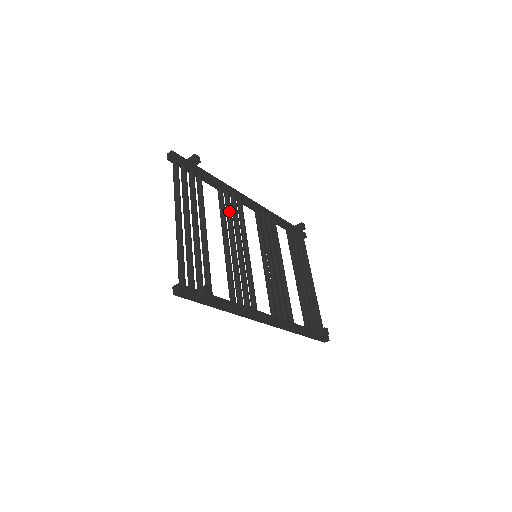
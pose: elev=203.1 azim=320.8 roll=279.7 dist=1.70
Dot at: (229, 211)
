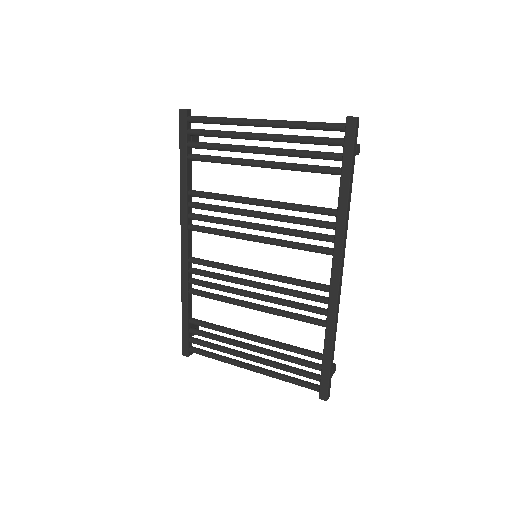
Dot at: (217, 205)
